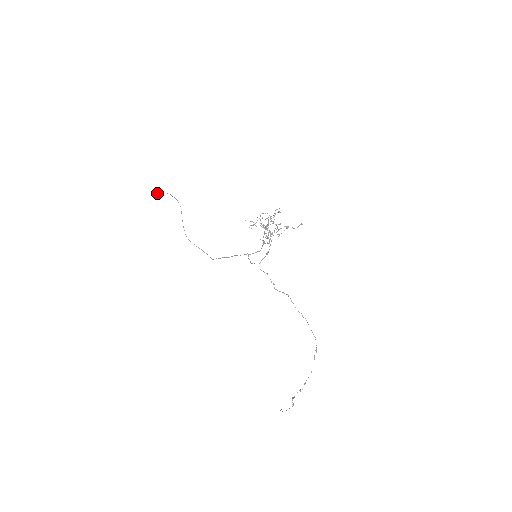
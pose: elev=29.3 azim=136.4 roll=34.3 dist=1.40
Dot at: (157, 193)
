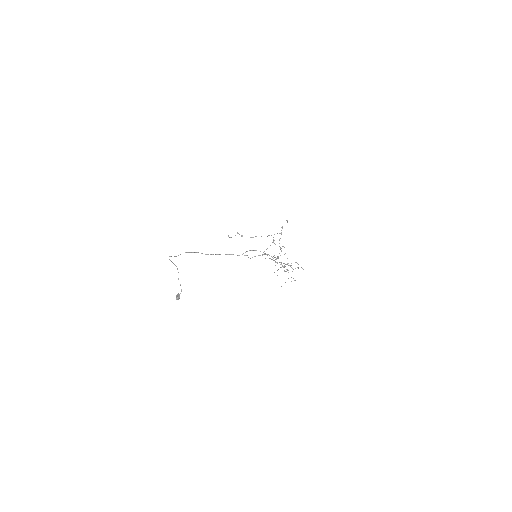
Dot at: (178, 299)
